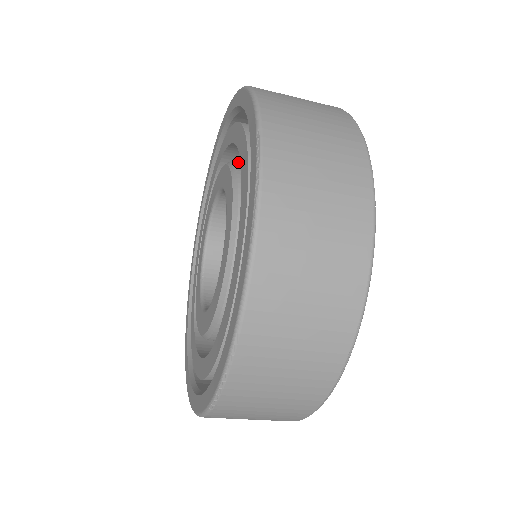
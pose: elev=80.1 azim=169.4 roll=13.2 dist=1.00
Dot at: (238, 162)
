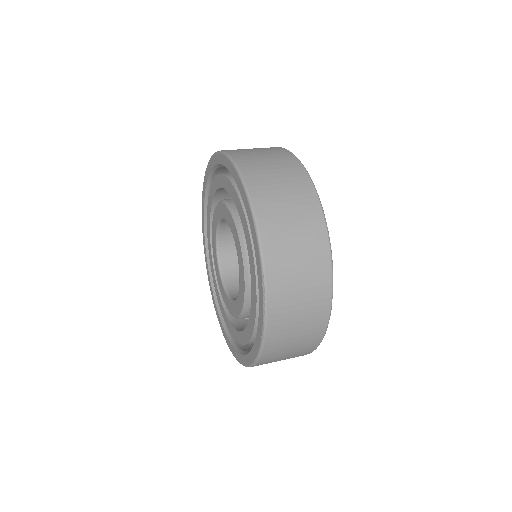
Dot at: occluded
